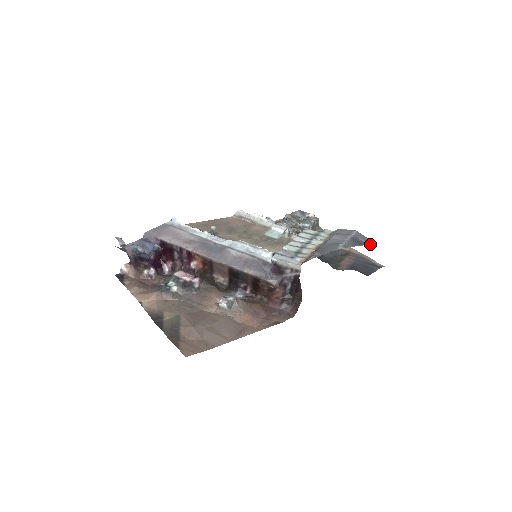
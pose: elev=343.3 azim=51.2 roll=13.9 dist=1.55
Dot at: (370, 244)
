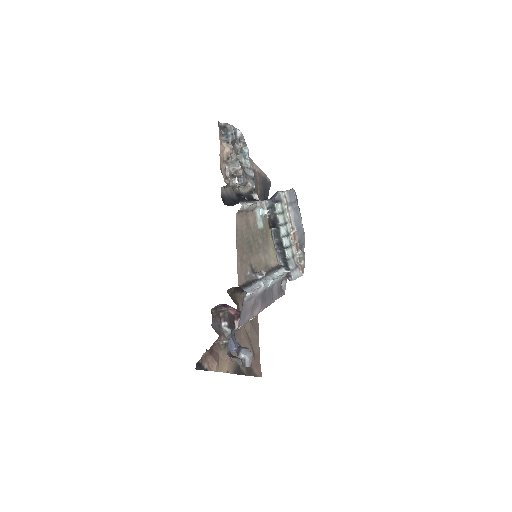
Dot at: occluded
